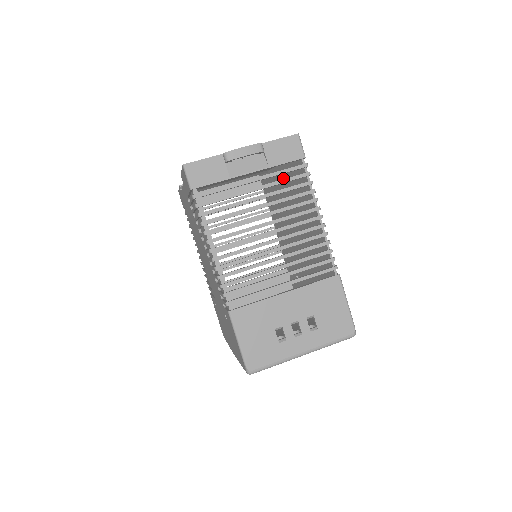
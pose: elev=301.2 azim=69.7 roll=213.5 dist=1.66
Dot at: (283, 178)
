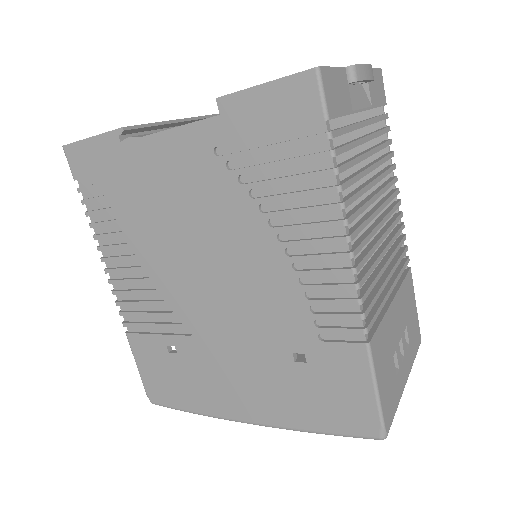
Dot at: occluded
